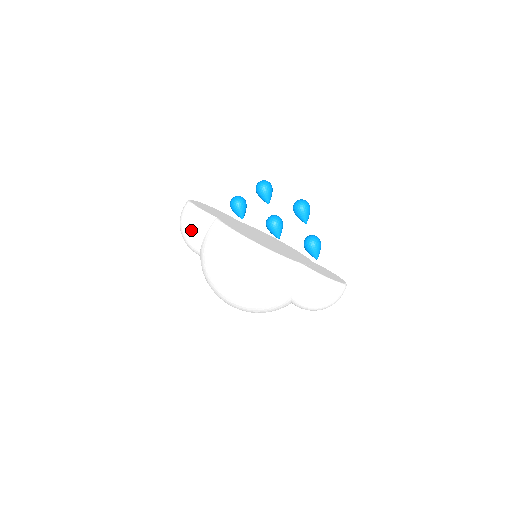
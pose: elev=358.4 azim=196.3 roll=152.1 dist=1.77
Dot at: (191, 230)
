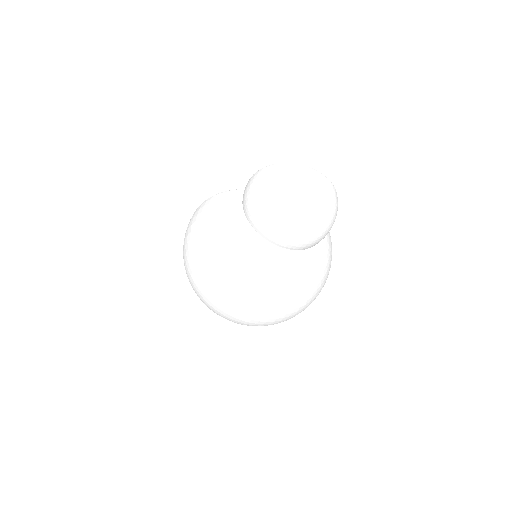
Dot at: occluded
